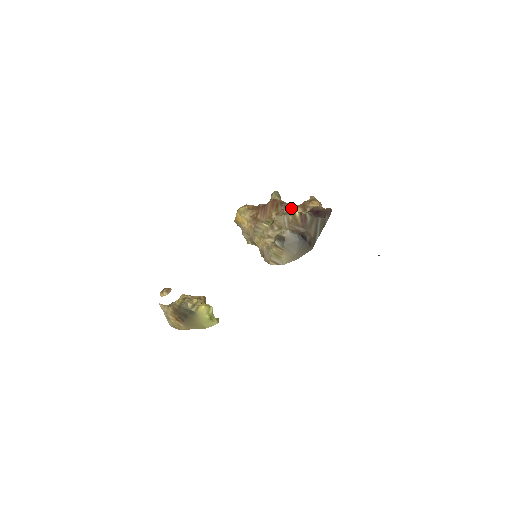
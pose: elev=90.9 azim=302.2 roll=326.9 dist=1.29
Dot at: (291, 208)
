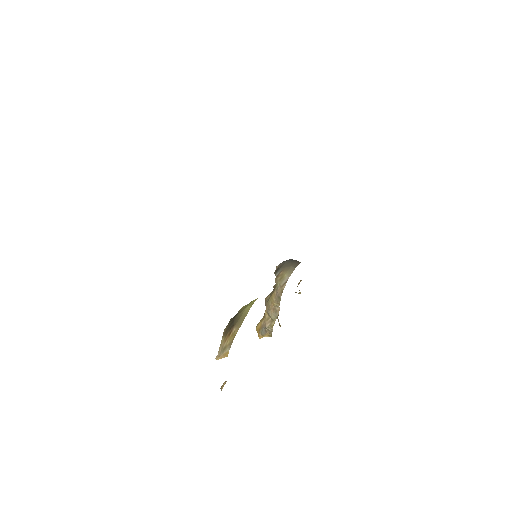
Dot at: occluded
